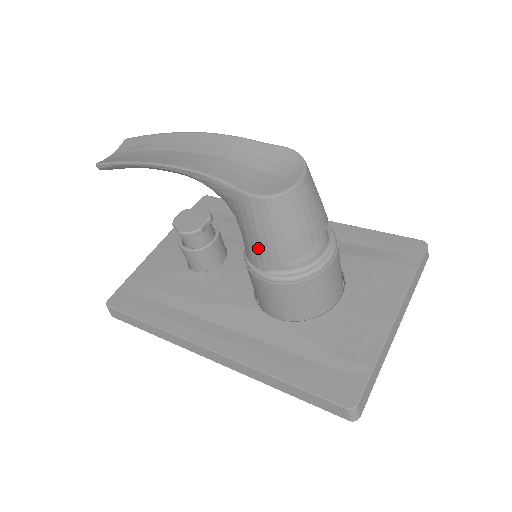
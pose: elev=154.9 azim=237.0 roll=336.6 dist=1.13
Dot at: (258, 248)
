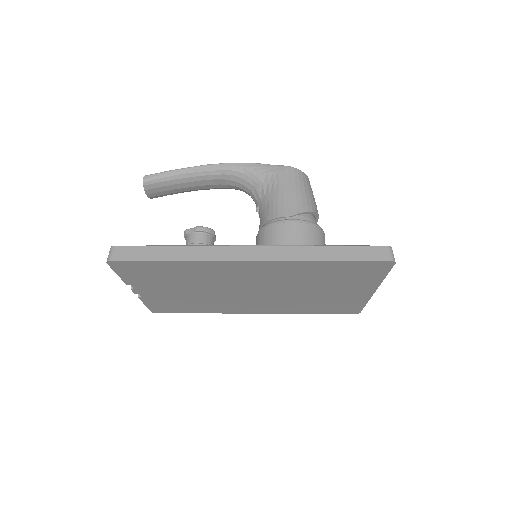
Dot at: (288, 199)
